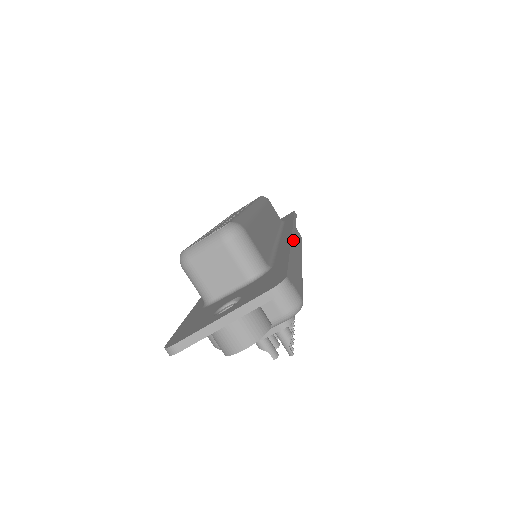
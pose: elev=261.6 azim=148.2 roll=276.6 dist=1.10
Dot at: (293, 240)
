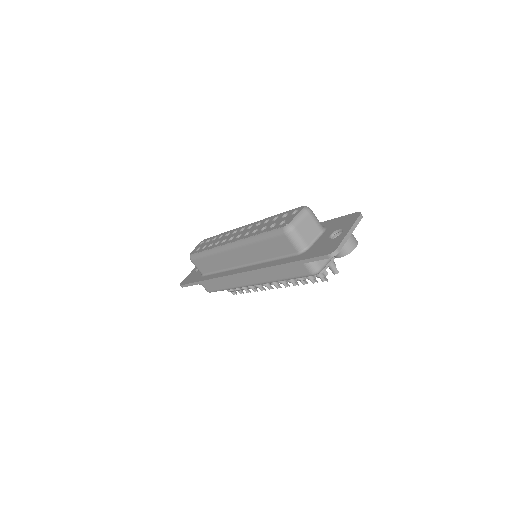
Dot at: occluded
